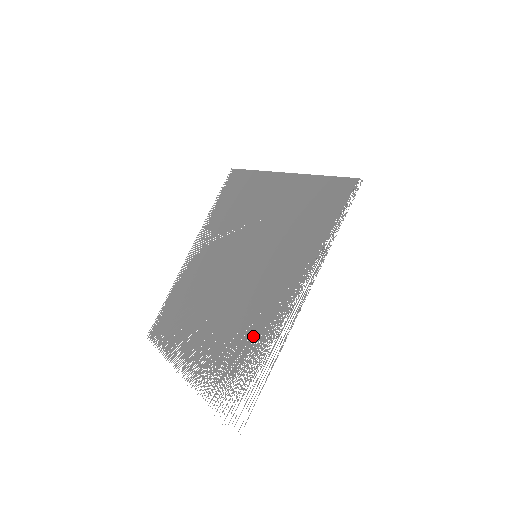
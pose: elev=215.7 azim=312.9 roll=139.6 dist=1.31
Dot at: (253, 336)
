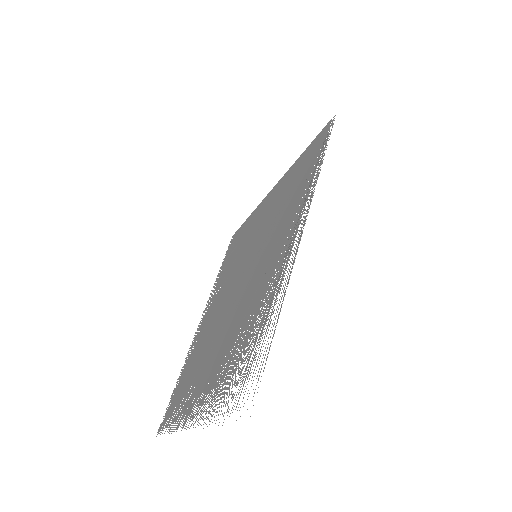
Dot at: (259, 309)
